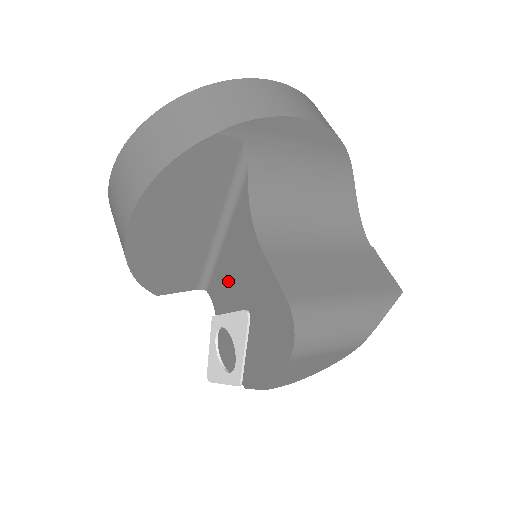
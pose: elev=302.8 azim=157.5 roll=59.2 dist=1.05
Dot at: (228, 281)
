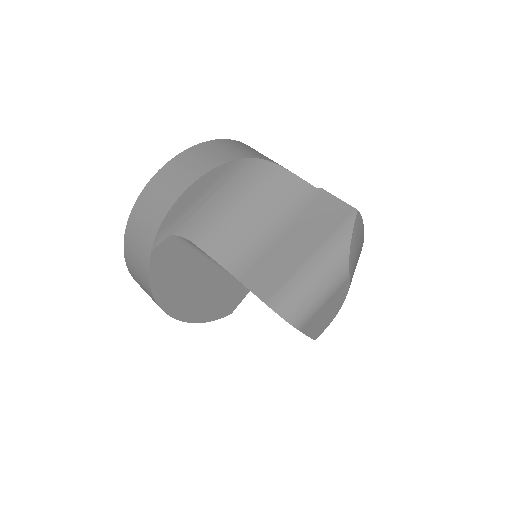
Dot at: occluded
